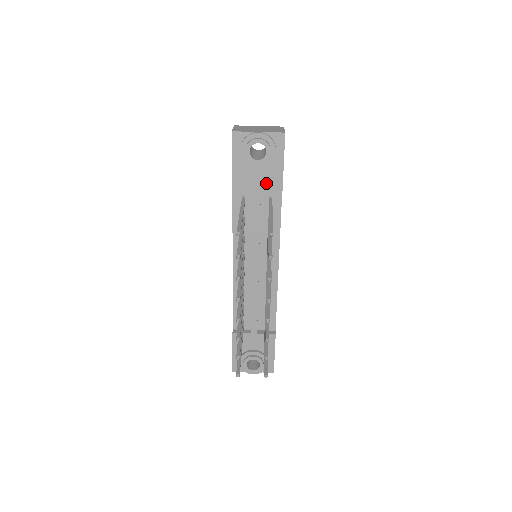
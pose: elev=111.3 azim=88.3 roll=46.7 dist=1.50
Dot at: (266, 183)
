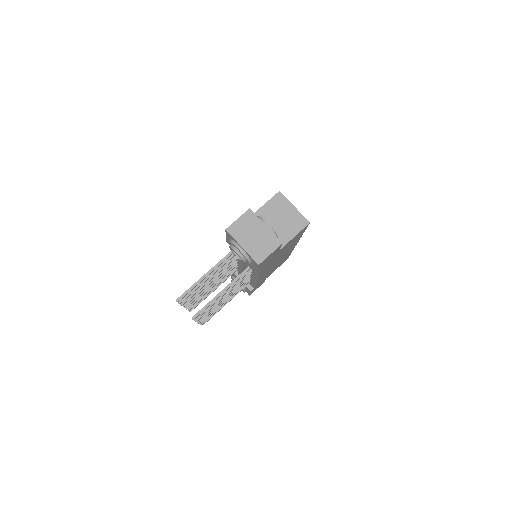
Dot at: occluded
